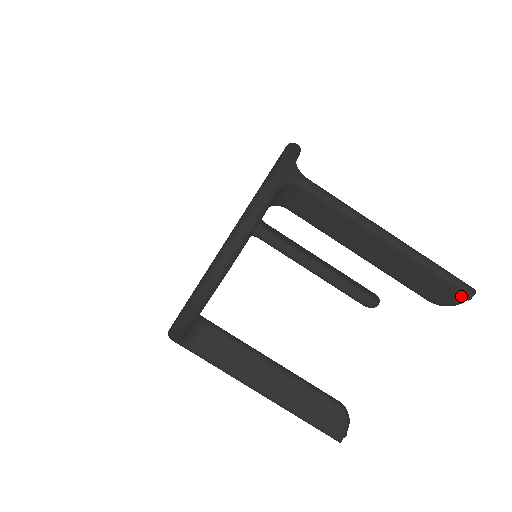
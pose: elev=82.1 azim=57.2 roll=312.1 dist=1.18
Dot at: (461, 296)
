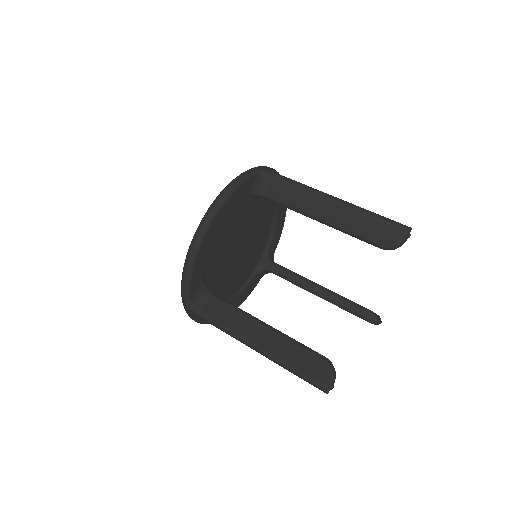
Dot at: (400, 232)
